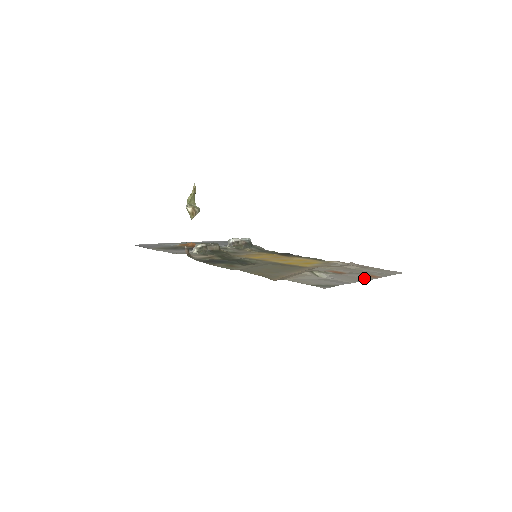
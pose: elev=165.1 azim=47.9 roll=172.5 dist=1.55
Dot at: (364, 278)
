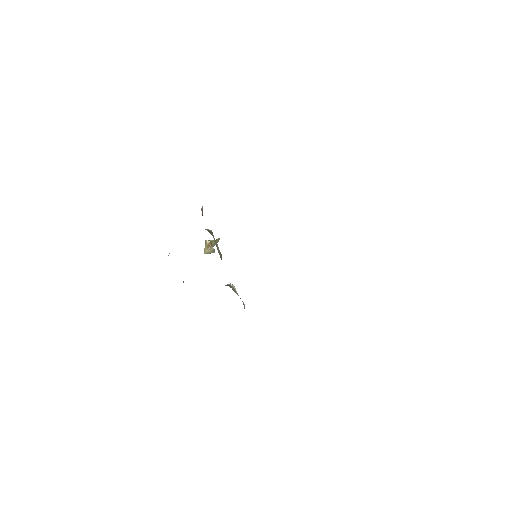
Dot at: occluded
